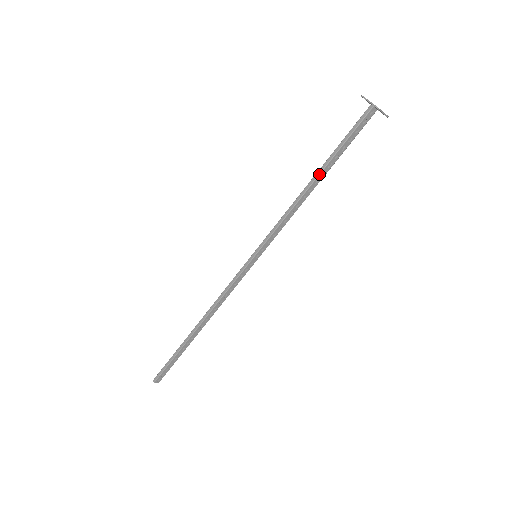
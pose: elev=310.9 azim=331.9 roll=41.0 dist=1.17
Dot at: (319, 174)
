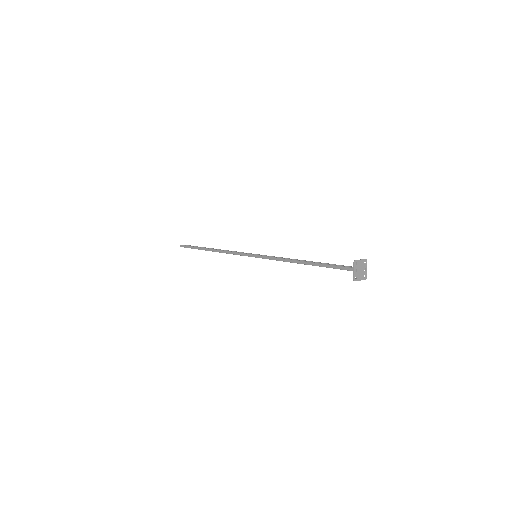
Dot at: occluded
